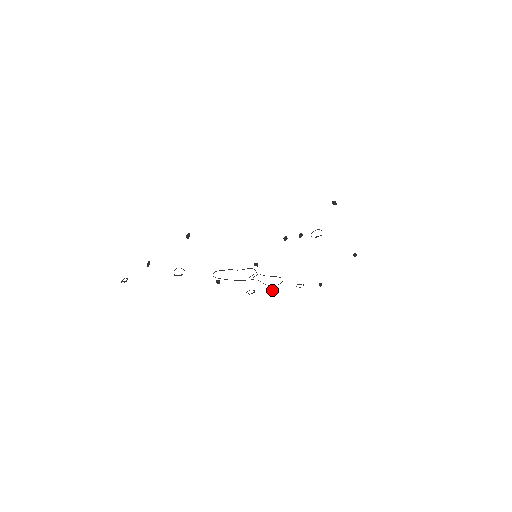
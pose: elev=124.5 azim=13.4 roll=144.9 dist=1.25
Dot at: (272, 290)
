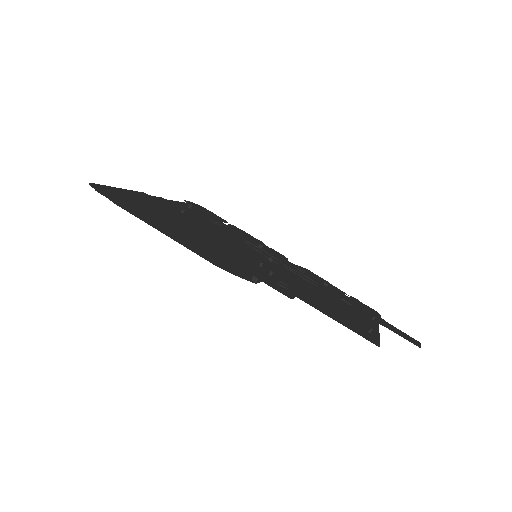
Dot at: (324, 283)
